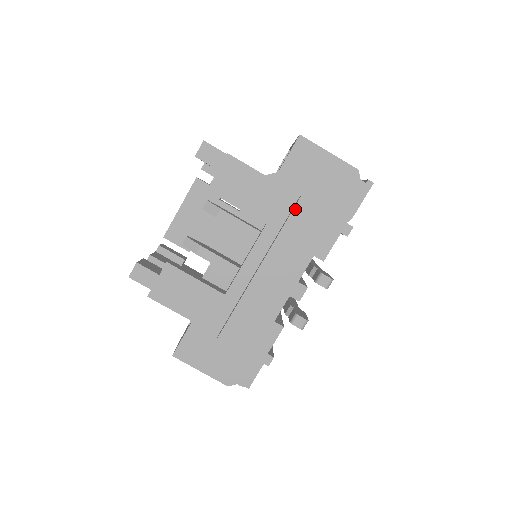
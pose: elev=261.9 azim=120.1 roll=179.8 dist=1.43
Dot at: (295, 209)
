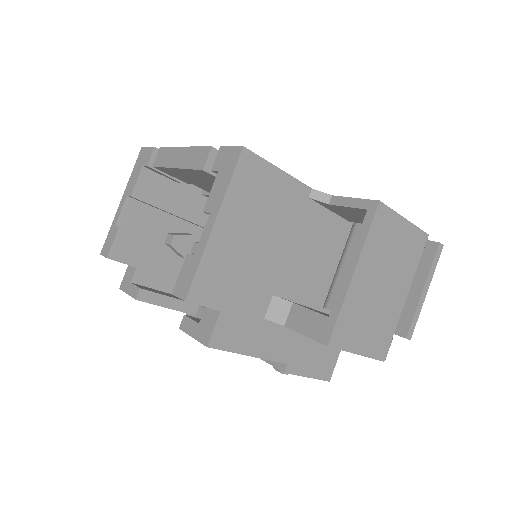
Dot at: (275, 367)
